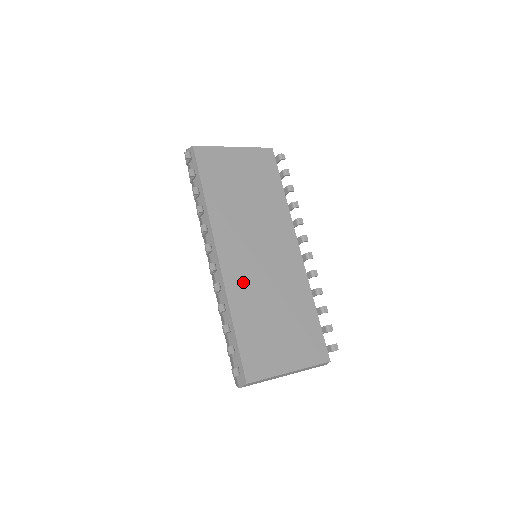
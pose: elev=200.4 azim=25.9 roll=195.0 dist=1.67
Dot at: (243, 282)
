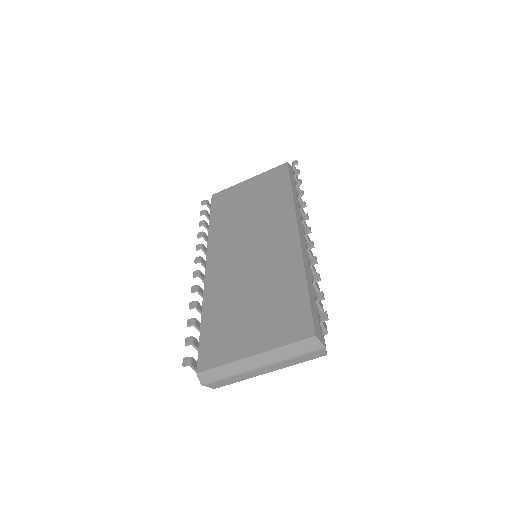
Dot at: (223, 278)
